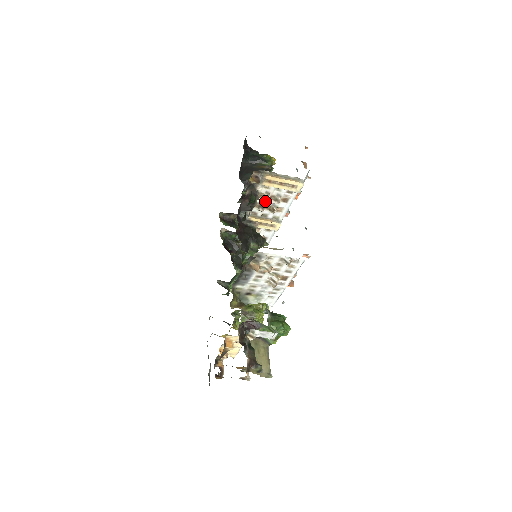
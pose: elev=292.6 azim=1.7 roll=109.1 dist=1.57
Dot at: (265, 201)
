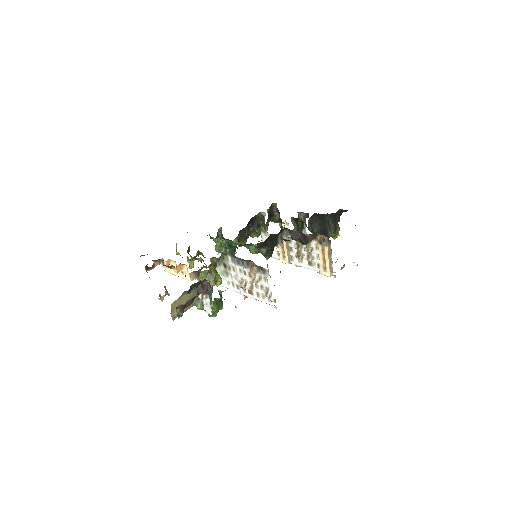
Dot at: (304, 248)
